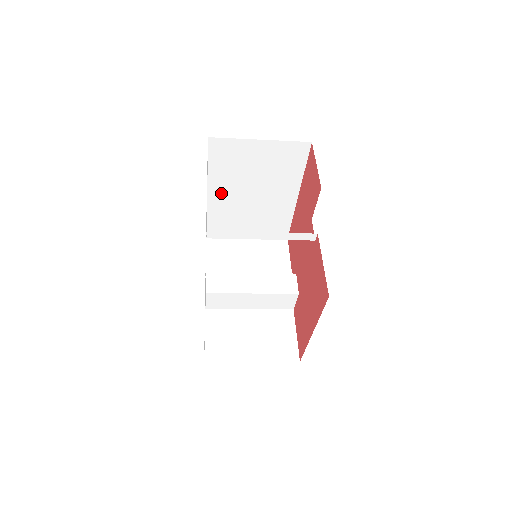
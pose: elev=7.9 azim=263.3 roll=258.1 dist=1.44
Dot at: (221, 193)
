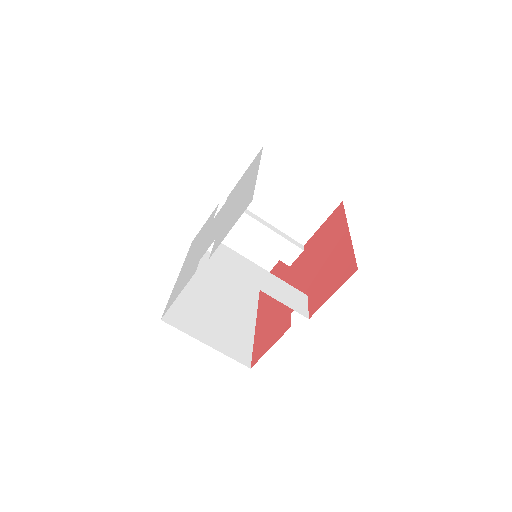
Dot at: (191, 283)
